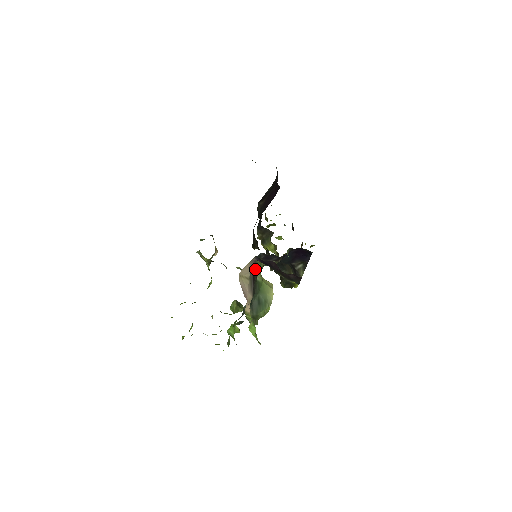
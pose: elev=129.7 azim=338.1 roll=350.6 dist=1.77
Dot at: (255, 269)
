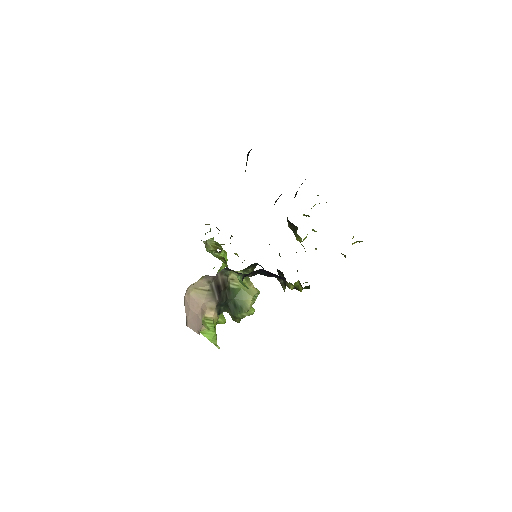
Dot at: (222, 280)
